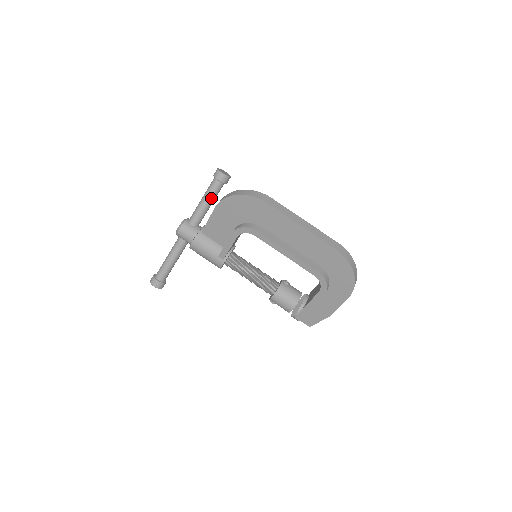
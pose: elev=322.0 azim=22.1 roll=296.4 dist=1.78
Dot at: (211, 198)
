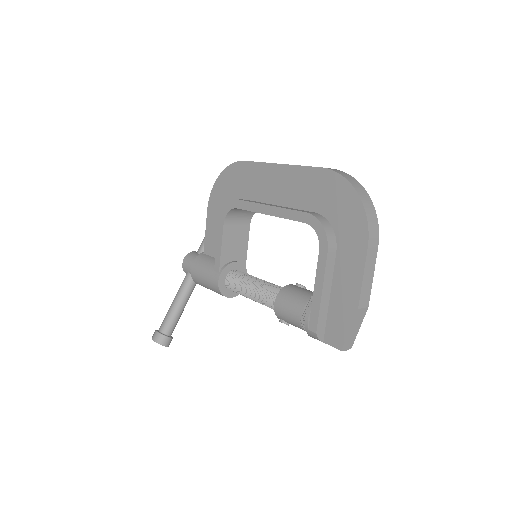
Dot at: occluded
